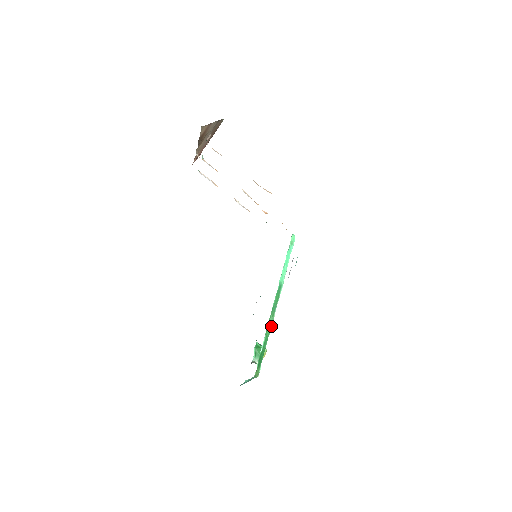
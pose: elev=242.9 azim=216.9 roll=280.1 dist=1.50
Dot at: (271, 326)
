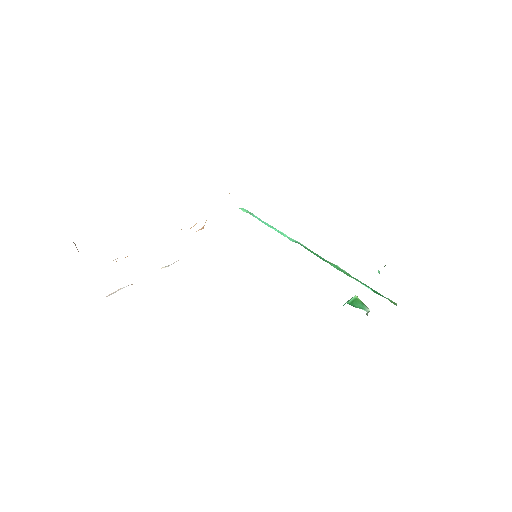
Dot at: (342, 270)
